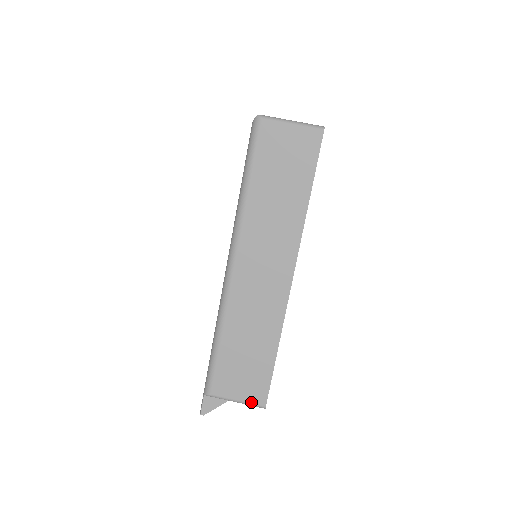
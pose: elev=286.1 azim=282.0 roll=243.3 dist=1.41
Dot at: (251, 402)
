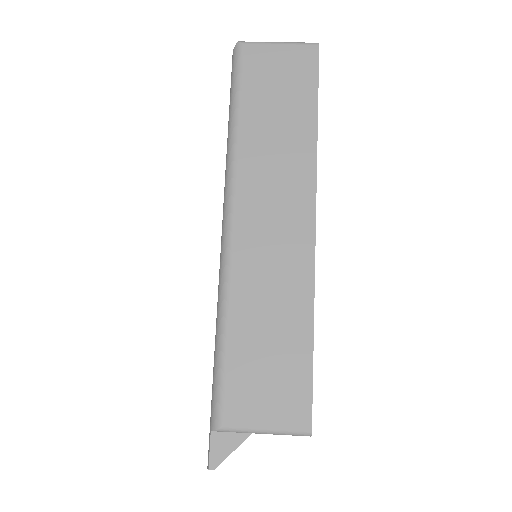
Dot at: (287, 427)
